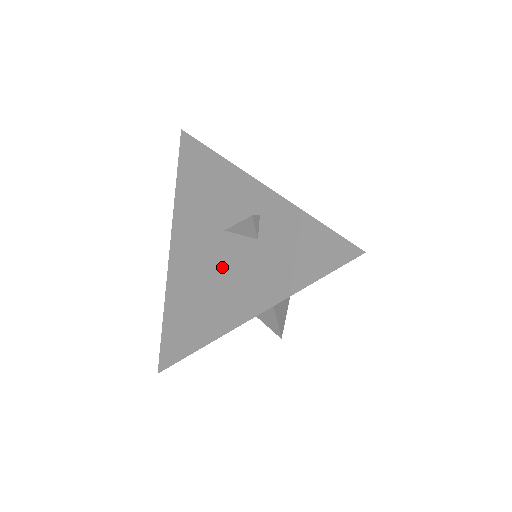
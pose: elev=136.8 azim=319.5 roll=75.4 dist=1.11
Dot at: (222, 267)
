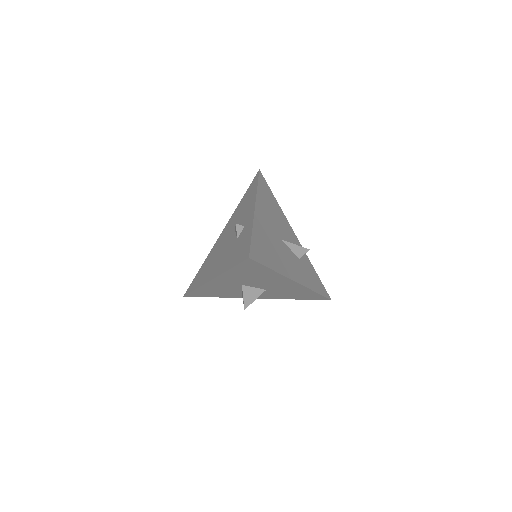
Dot at: (224, 249)
